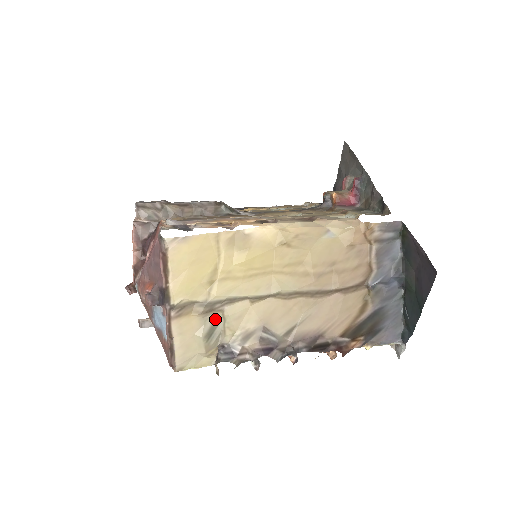
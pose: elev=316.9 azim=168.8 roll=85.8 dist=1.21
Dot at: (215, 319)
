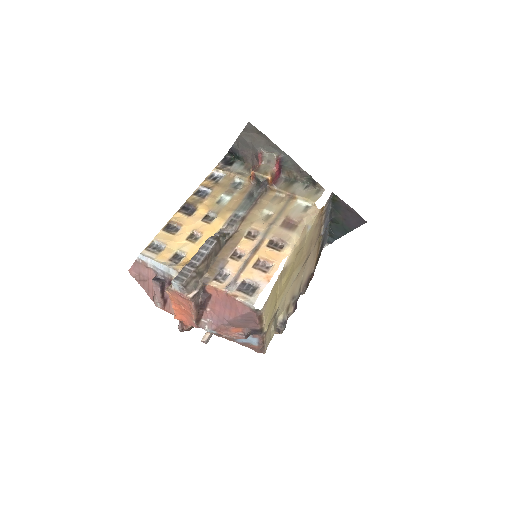
Dot at: (275, 316)
